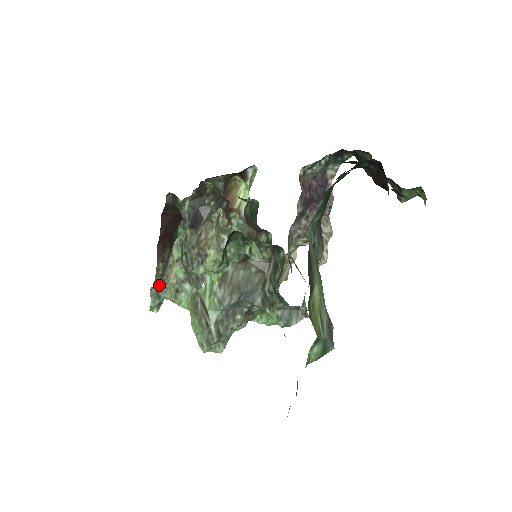
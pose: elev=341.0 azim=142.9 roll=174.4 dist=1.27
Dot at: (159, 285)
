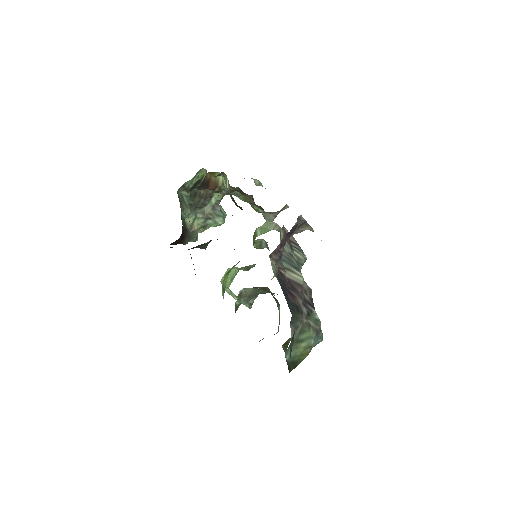
Dot at: (190, 238)
